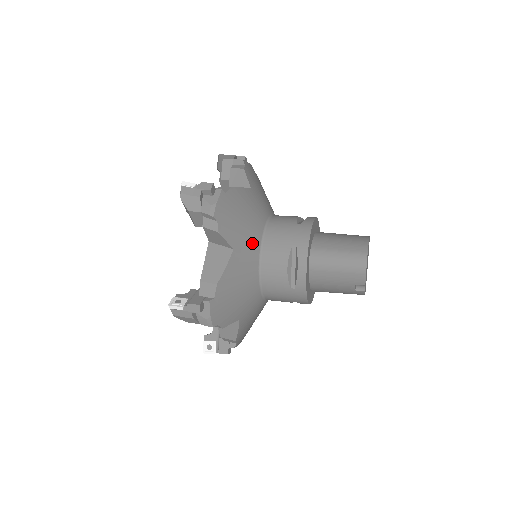
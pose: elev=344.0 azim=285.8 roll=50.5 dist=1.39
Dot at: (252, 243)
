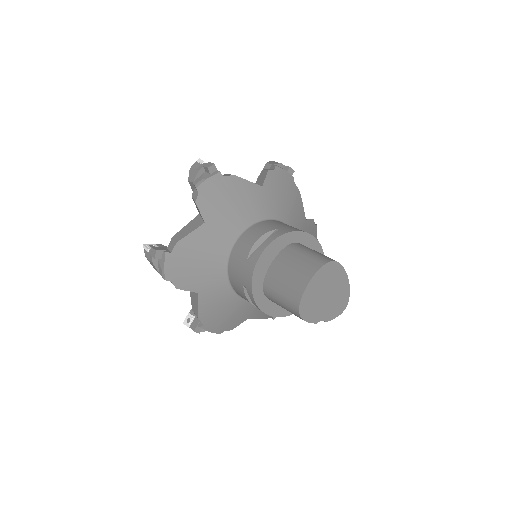
Dot at: (216, 280)
